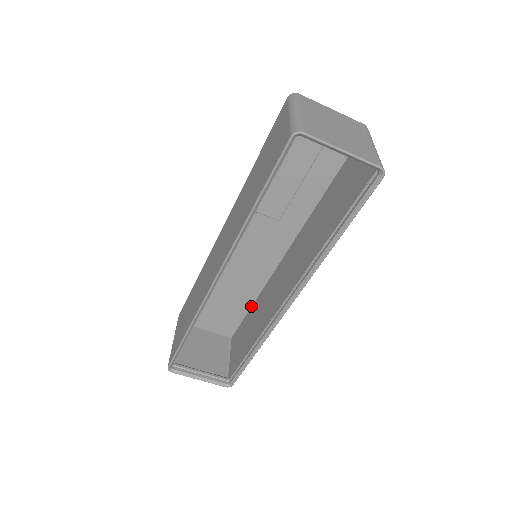
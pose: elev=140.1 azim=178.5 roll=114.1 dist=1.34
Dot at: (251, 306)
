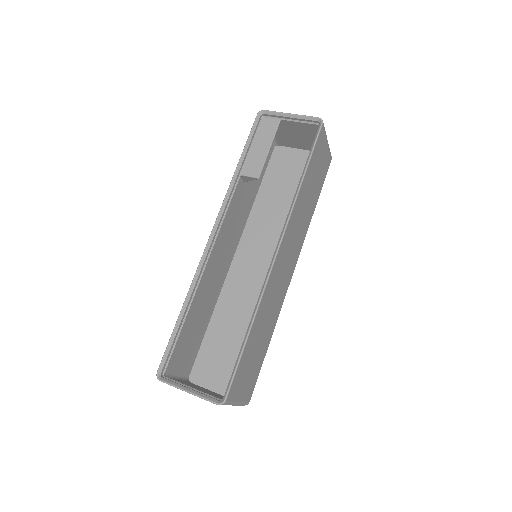
Dot at: occluded
